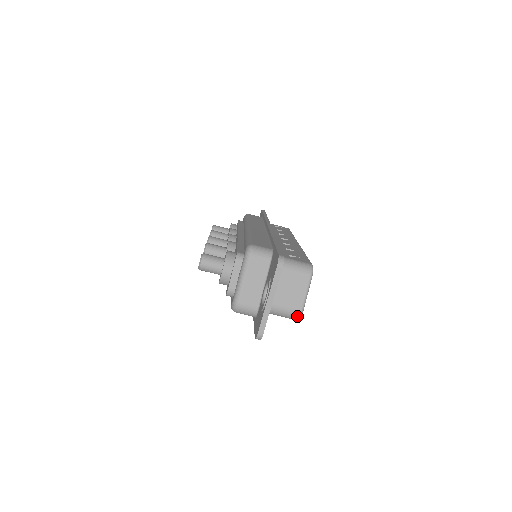
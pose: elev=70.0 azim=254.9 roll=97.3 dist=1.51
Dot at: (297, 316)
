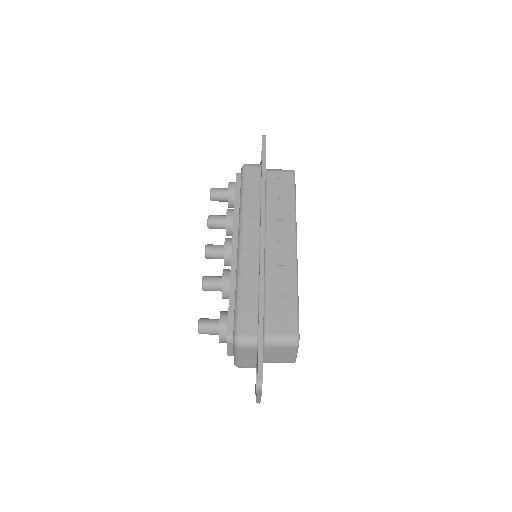
Dot at: occluded
